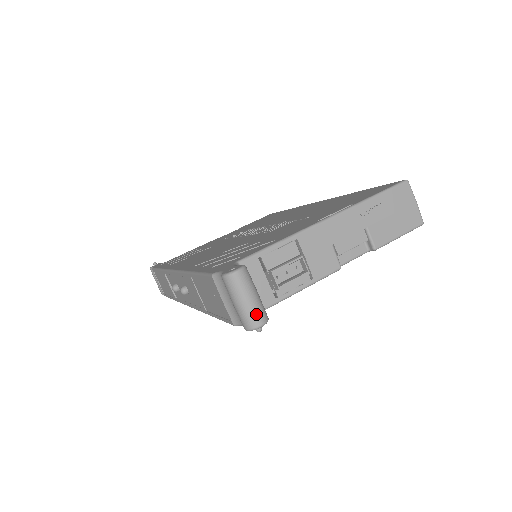
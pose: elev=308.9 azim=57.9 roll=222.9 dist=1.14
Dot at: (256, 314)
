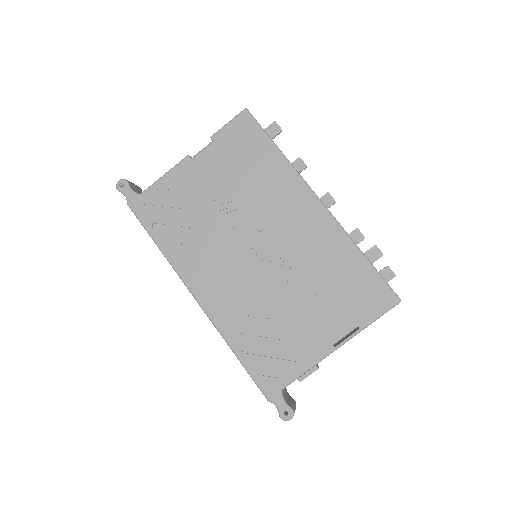
Dot at: occluded
